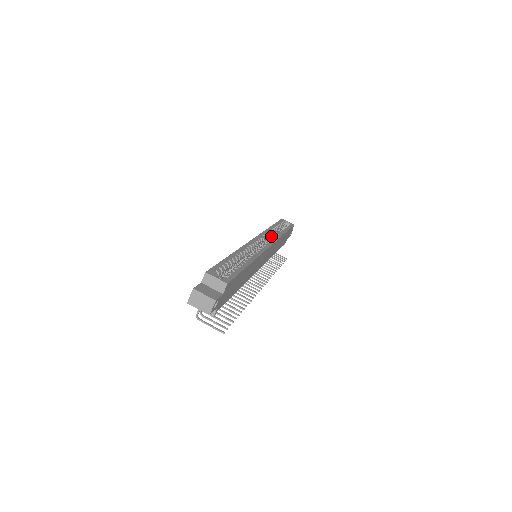
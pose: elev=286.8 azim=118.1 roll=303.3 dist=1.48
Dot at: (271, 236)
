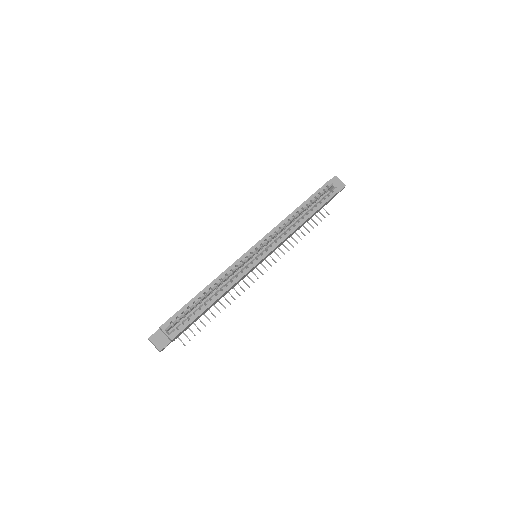
Dot at: occluded
